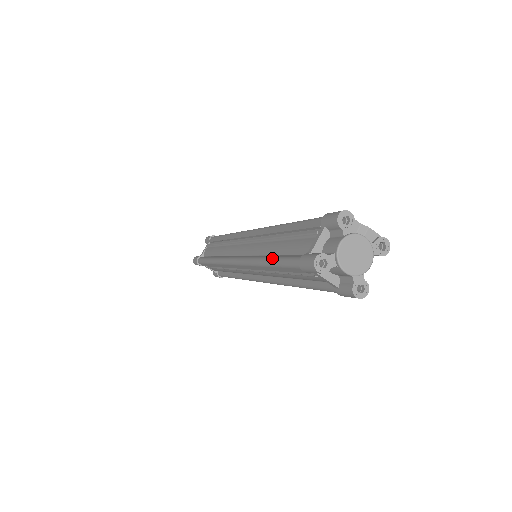
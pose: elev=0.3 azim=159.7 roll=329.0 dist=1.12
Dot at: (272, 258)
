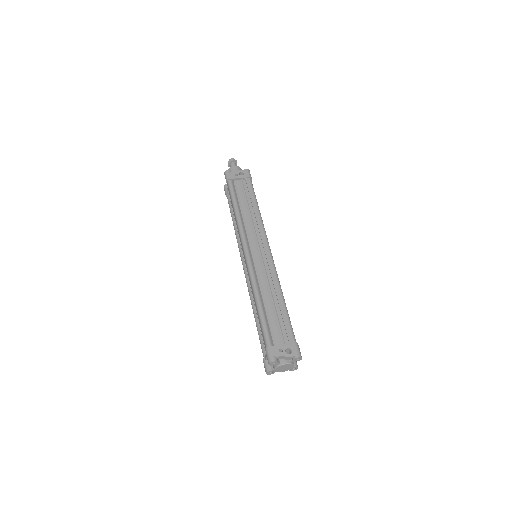
Dot at: (256, 324)
